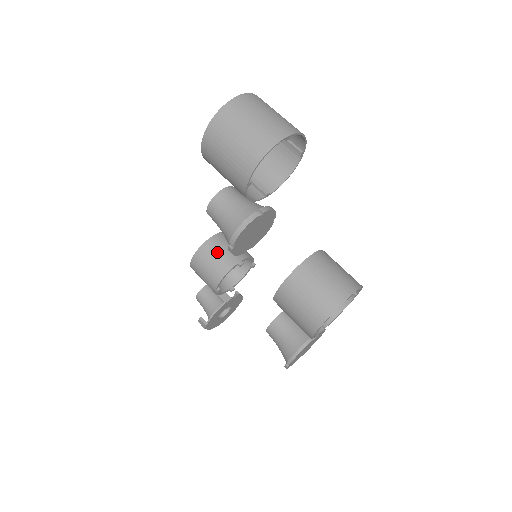
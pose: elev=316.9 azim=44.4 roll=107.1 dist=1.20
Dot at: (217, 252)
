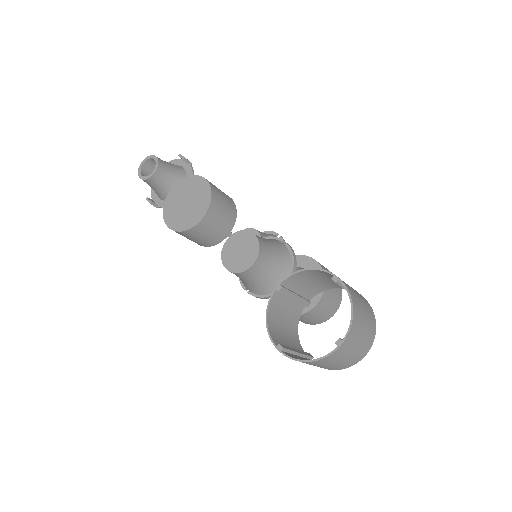
Dot at: (207, 233)
